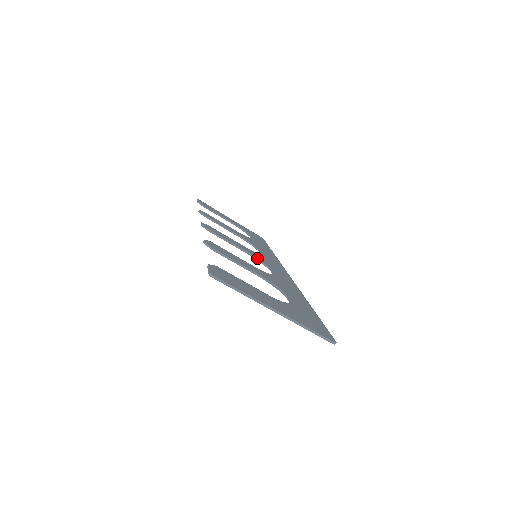
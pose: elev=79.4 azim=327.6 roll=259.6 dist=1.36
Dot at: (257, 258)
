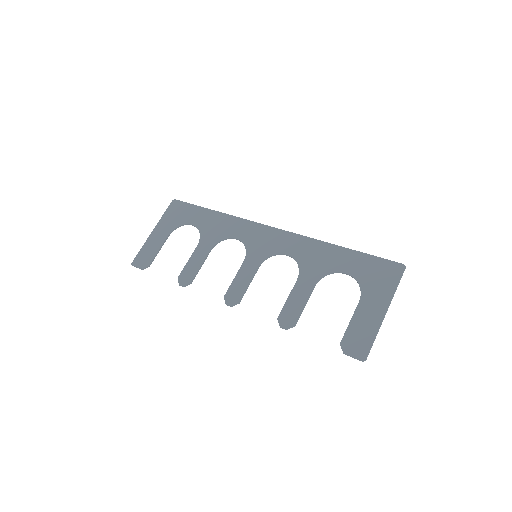
Dot at: occluded
